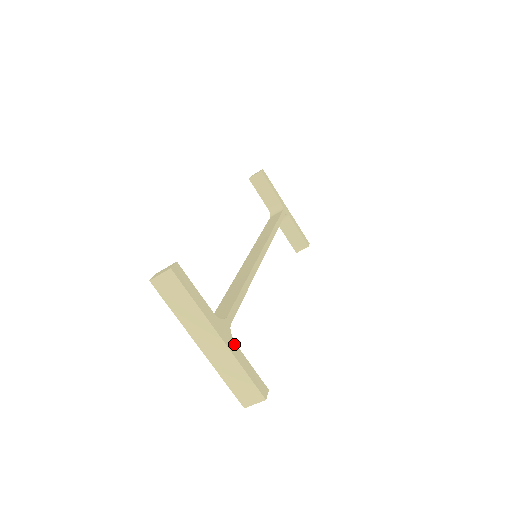
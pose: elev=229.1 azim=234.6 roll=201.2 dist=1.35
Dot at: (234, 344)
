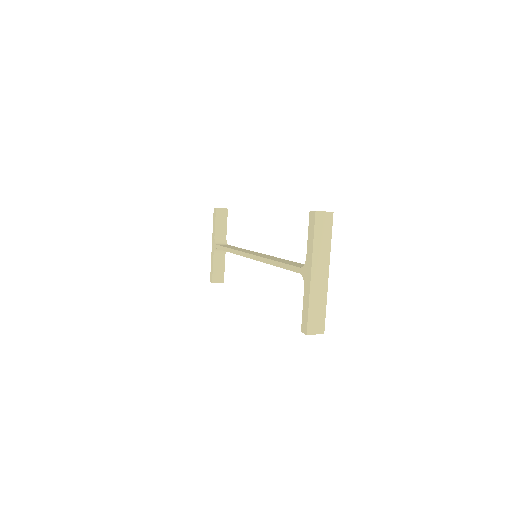
Dot at: occluded
